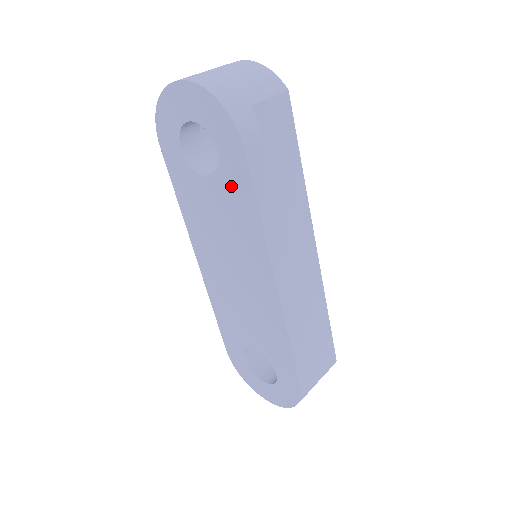
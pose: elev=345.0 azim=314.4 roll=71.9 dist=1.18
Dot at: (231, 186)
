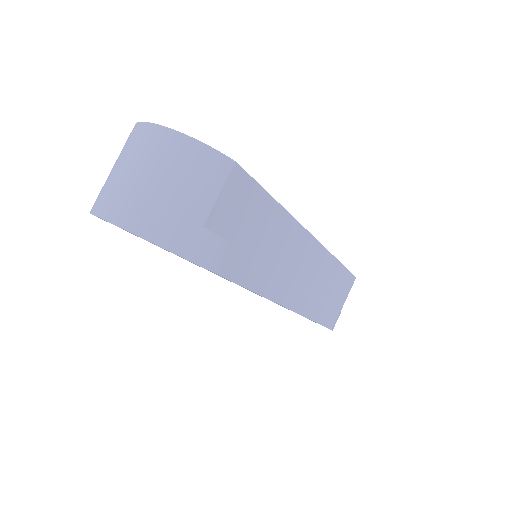
Dot at: (214, 273)
